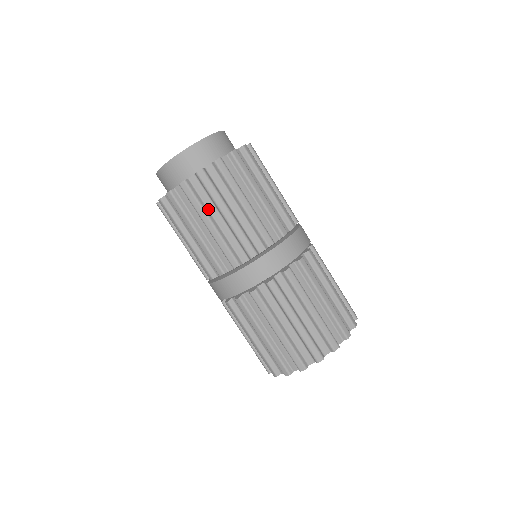
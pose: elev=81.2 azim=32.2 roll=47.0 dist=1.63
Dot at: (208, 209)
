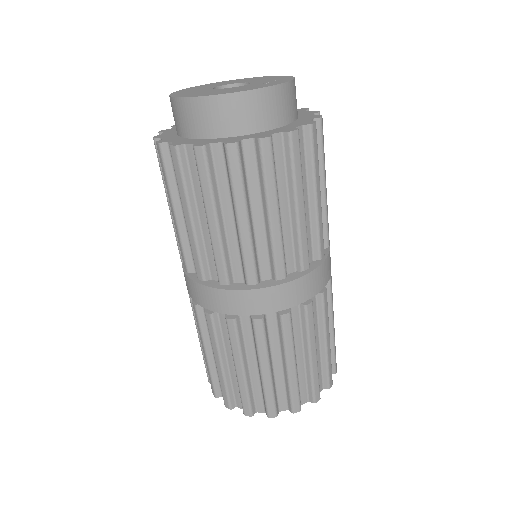
Dot at: (249, 195)
